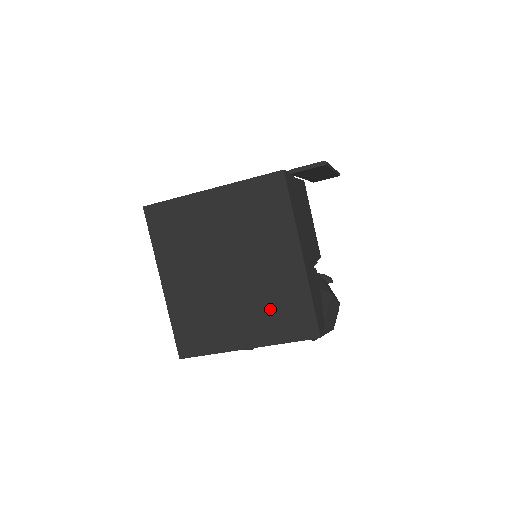
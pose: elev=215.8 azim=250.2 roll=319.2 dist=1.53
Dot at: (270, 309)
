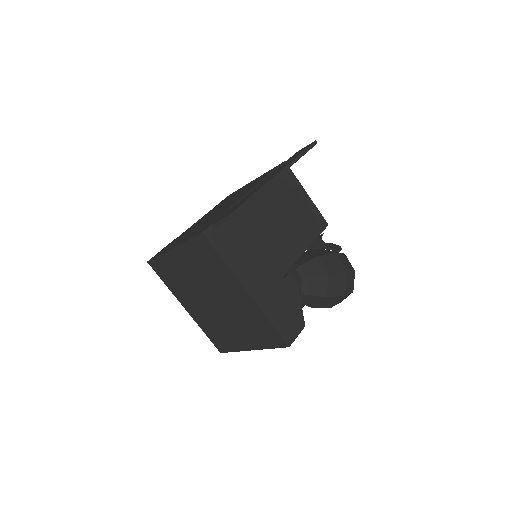
Dot at: (249, 327)
